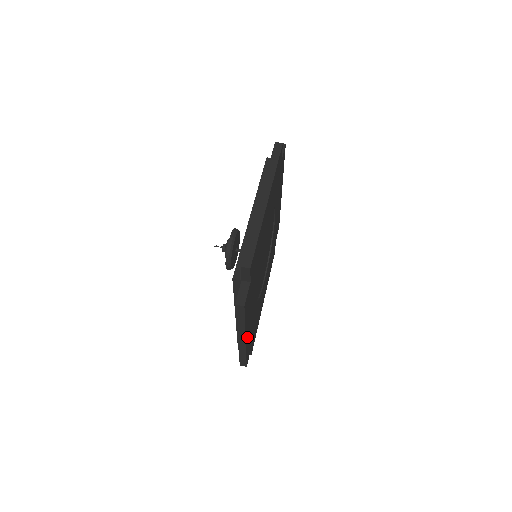
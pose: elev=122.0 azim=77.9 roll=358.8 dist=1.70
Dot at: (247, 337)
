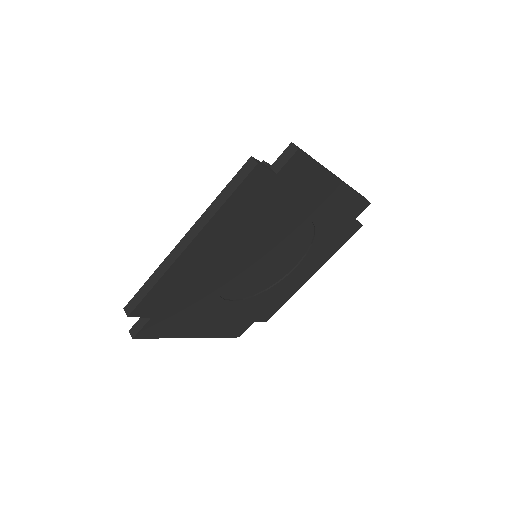
Dot at: (188, 255)
